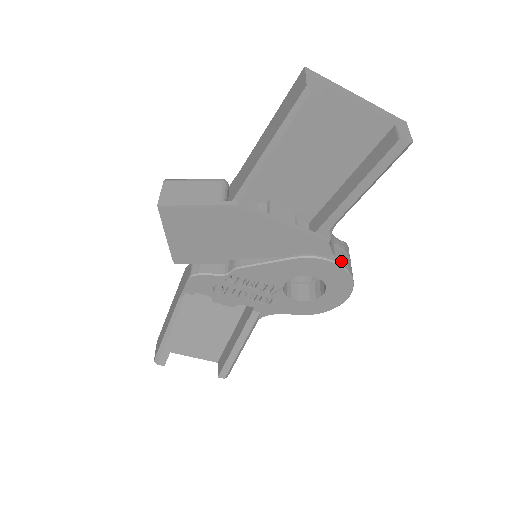
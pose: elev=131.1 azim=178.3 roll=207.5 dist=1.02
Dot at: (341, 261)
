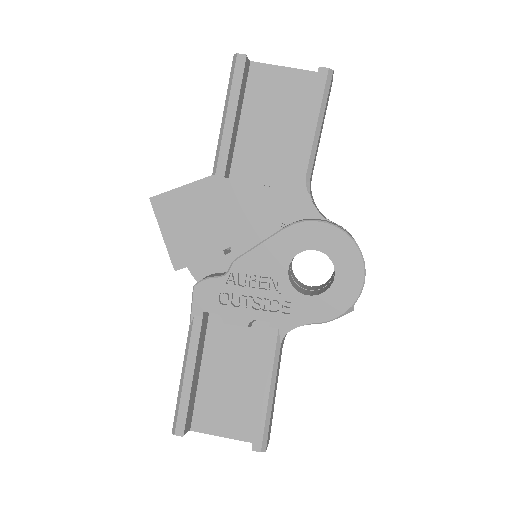
Dot at: (335, 224)
